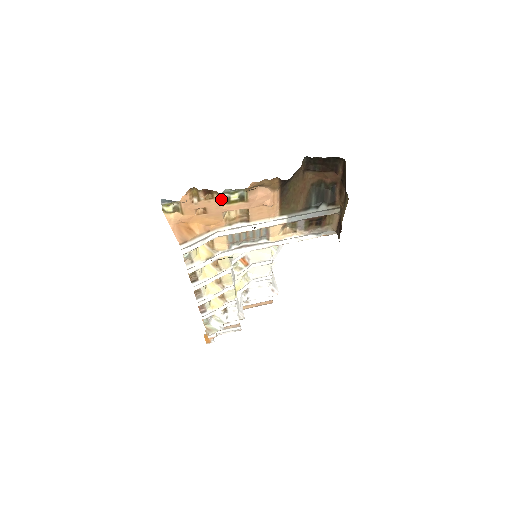
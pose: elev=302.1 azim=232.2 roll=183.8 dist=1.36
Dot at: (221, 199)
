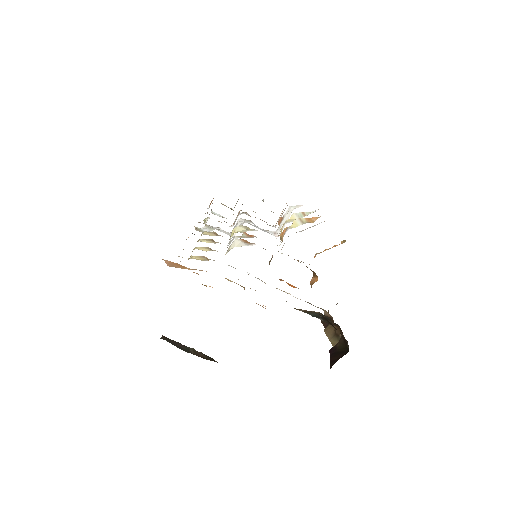
Dot at: occluded
